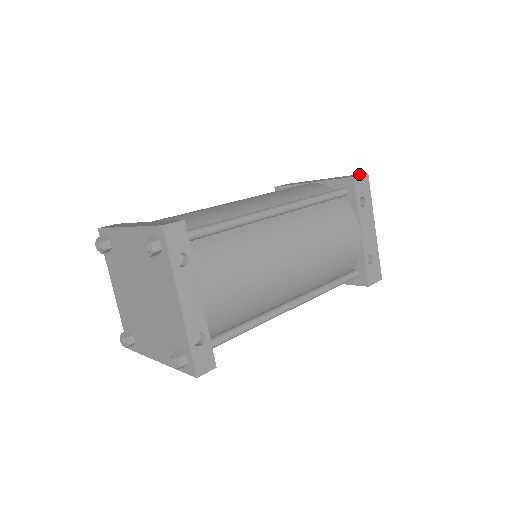
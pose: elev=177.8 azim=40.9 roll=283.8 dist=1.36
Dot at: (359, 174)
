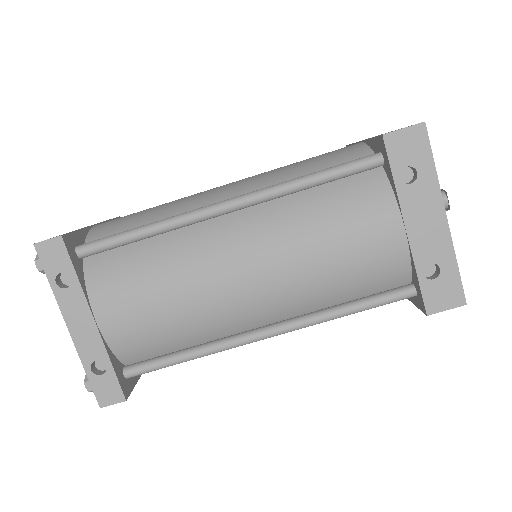
Dot at: occluded
